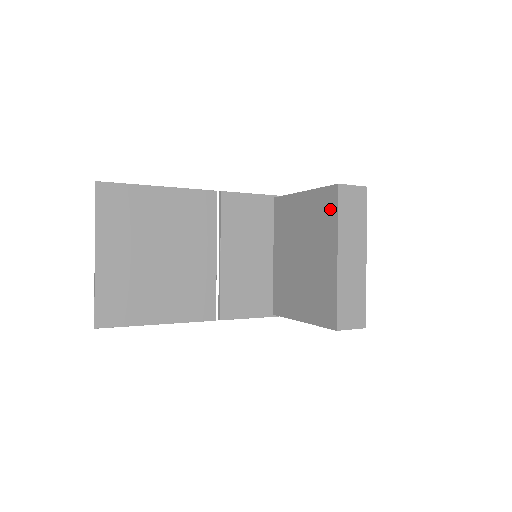
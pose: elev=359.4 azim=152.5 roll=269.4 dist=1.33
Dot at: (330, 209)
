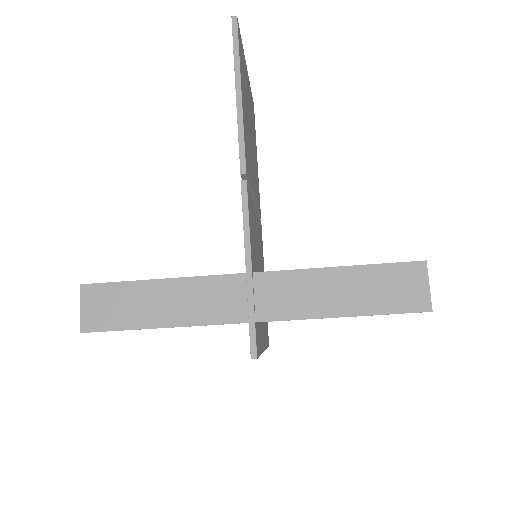
Dot at: occluded
